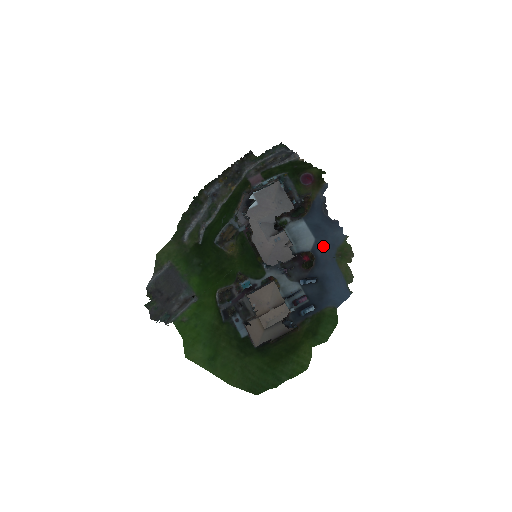
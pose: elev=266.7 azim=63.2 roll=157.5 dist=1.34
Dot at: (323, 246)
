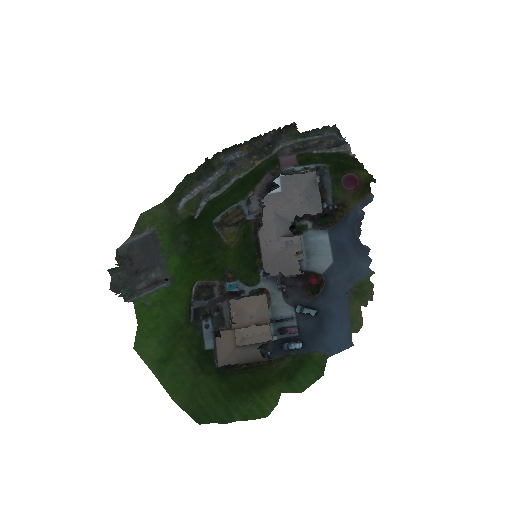
Dot at: (339, 274)
